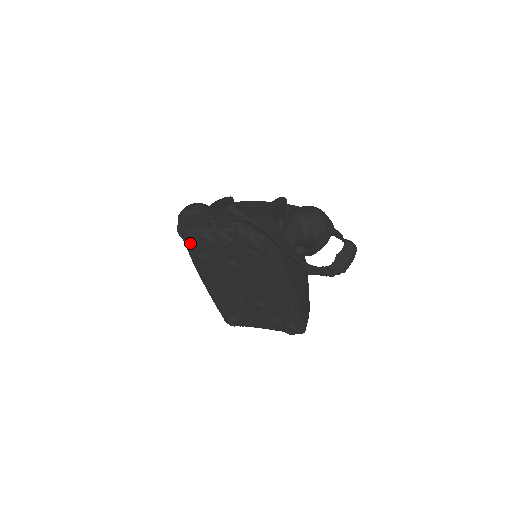
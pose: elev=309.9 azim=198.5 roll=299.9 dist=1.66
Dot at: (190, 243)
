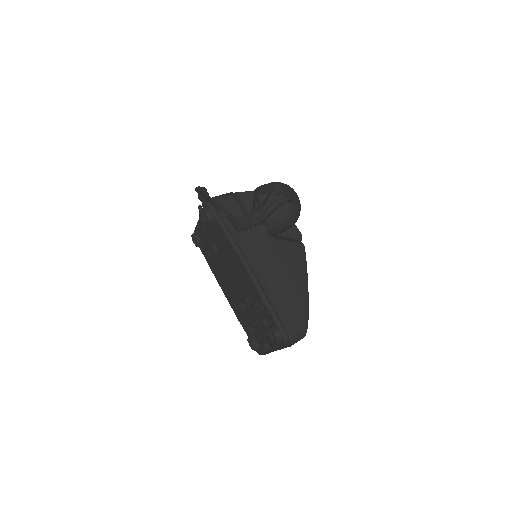
Dot at: (194, 239)
